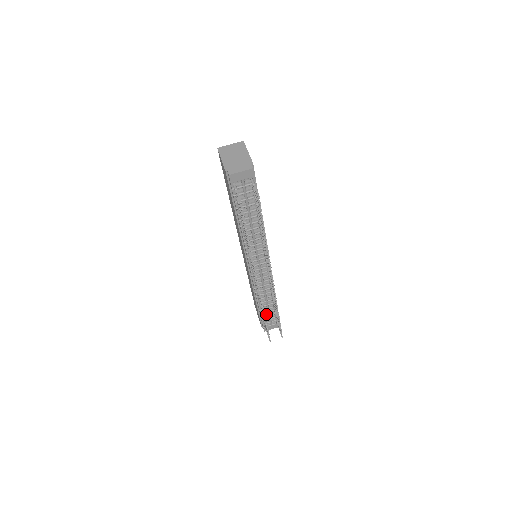
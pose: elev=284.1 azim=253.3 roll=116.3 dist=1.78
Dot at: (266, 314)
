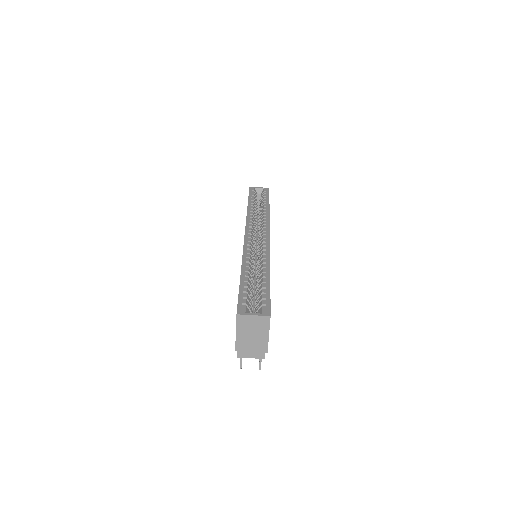
Dot at: occluded
